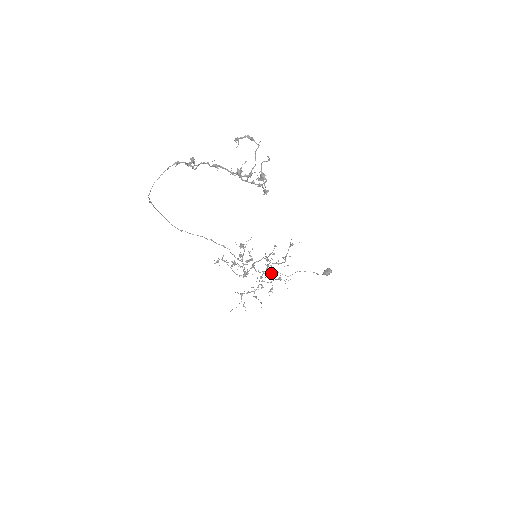
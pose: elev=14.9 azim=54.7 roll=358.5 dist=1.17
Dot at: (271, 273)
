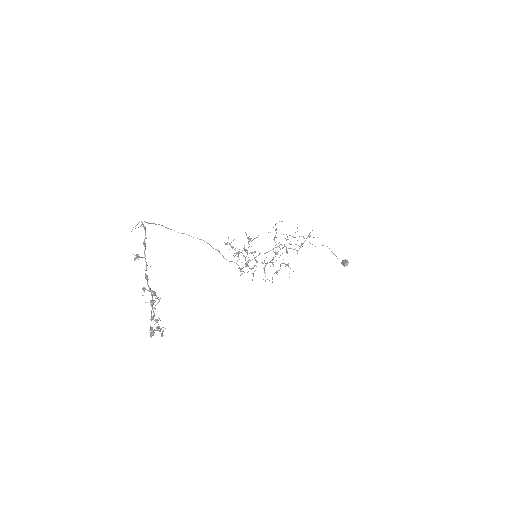
Dot at: occluded
